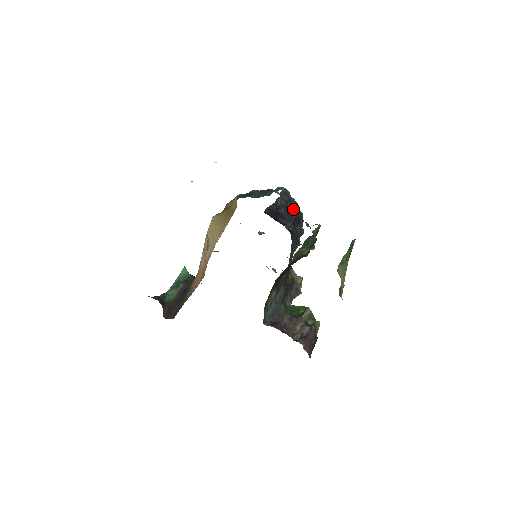
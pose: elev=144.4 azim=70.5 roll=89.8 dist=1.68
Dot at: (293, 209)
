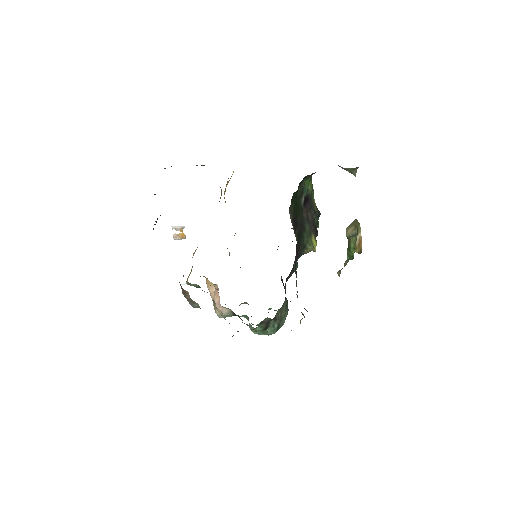
Dot at: occluded
